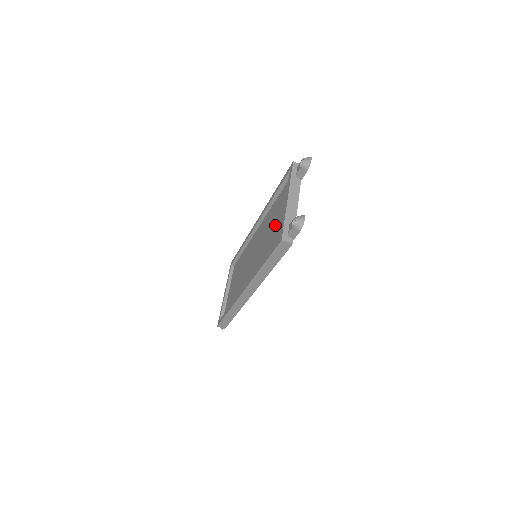
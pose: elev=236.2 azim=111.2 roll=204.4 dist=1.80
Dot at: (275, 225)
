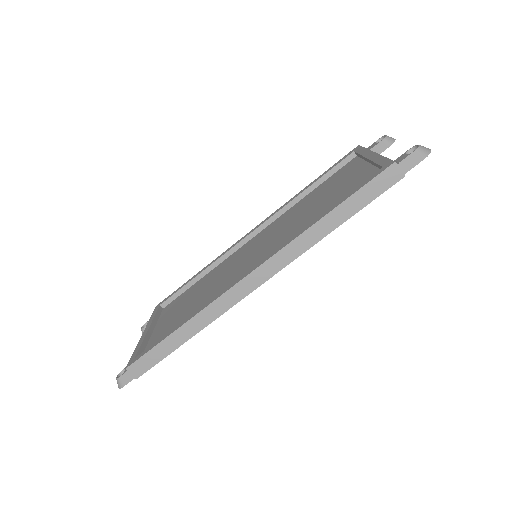
Dot at: (329, 195)
